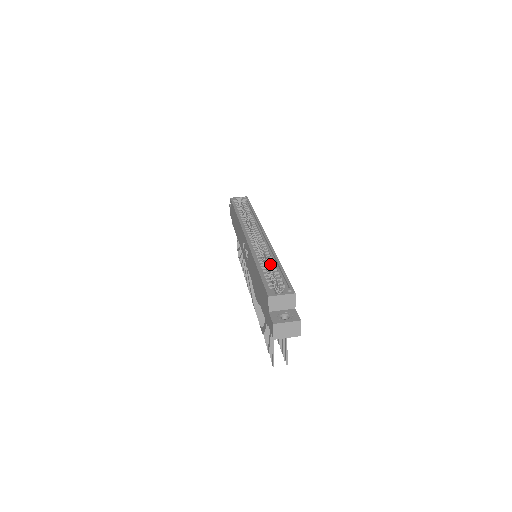
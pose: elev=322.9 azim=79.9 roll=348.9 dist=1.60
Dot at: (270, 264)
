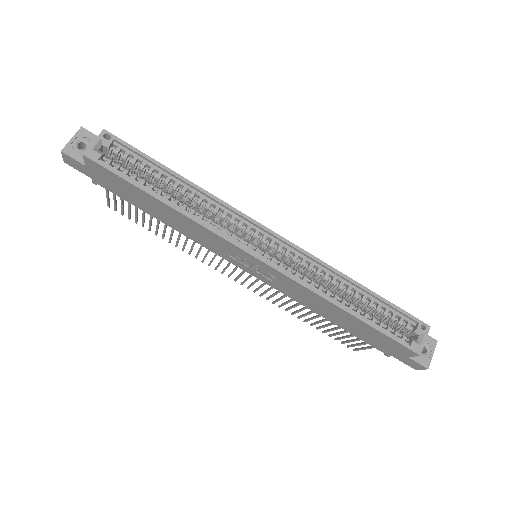
Dot at: (349, 293)
